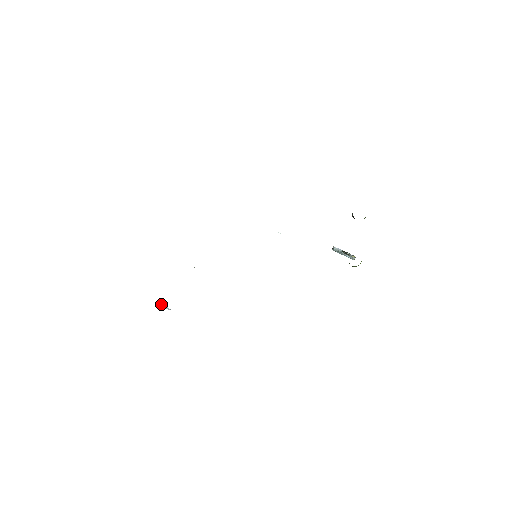
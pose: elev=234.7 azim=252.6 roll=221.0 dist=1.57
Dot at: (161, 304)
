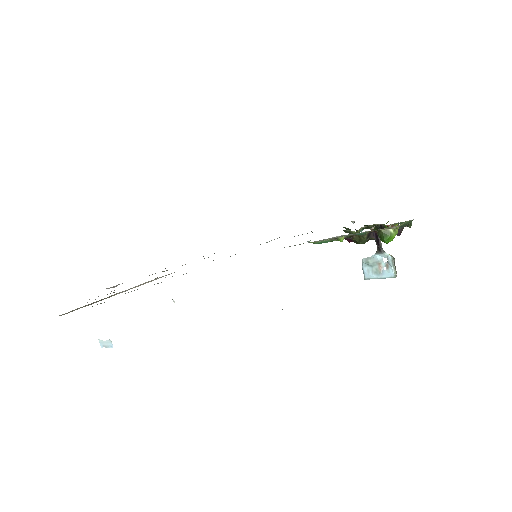
Dot at: (104, 342)
